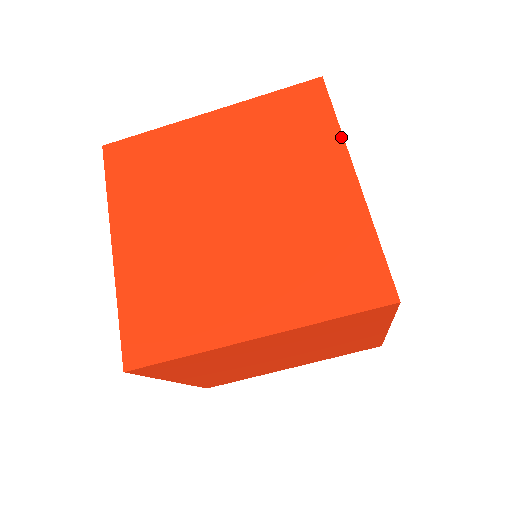
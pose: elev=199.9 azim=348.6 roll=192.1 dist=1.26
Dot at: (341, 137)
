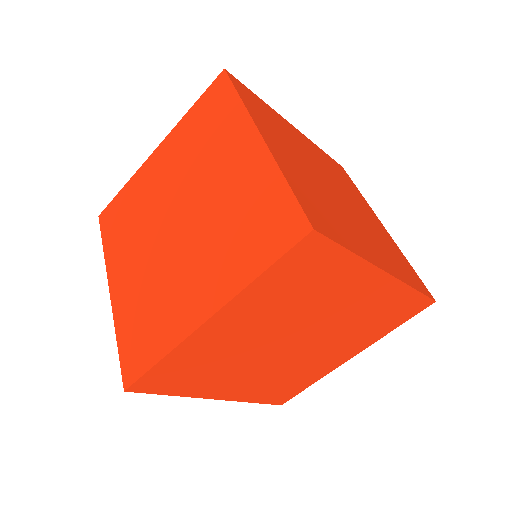
Dot at: (244, 109)
